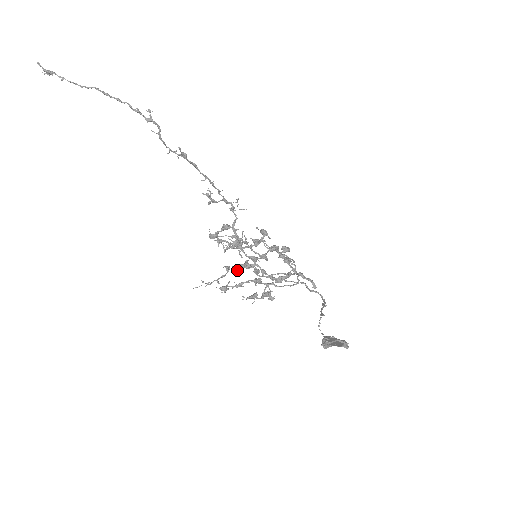
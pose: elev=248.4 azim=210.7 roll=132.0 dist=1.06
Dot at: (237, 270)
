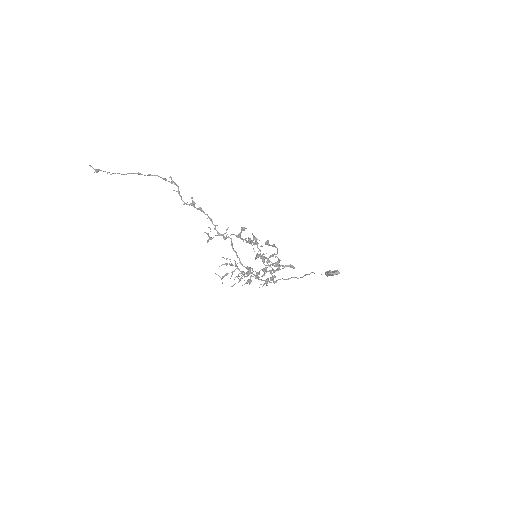
Dot at: occluded
